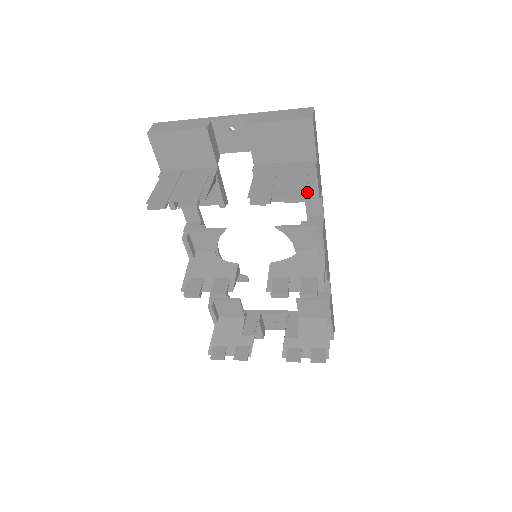
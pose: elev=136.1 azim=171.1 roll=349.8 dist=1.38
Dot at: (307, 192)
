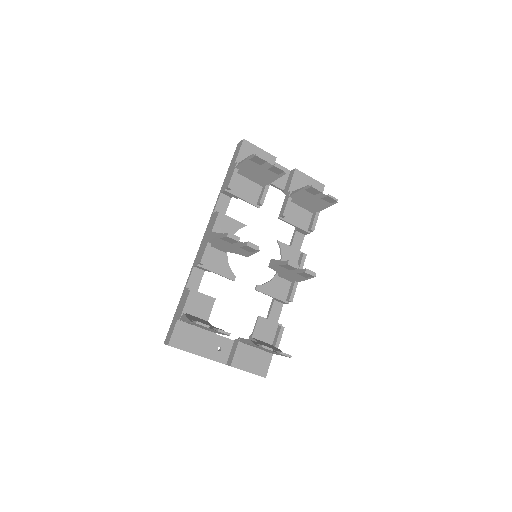
Dot at: (334, 201)
